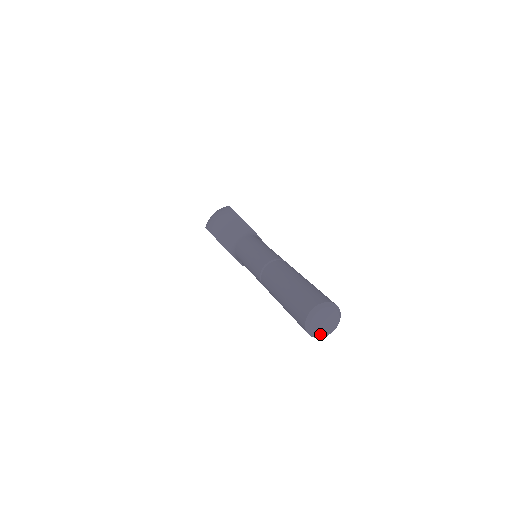
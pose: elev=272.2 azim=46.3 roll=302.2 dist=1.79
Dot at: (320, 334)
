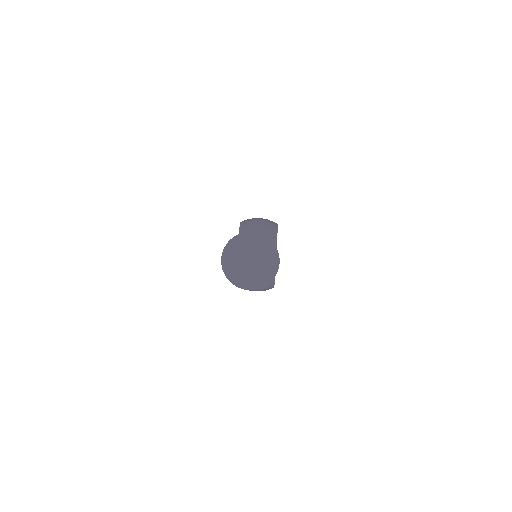
Dot at: (233, 270)
